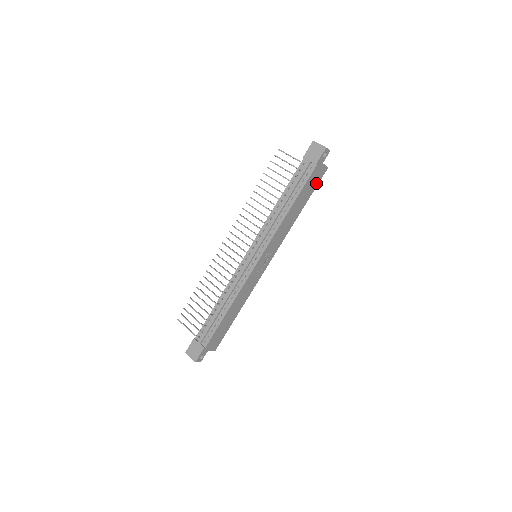
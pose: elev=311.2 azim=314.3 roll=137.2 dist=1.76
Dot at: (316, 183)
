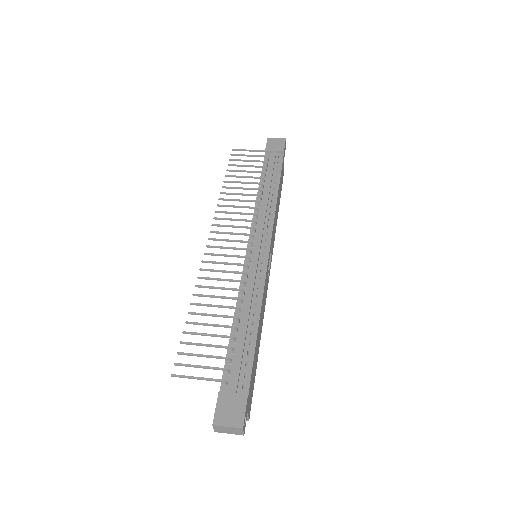
Dot at: (282, 182)
